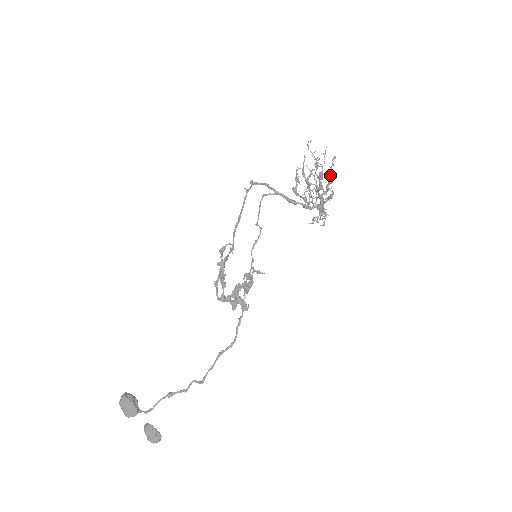
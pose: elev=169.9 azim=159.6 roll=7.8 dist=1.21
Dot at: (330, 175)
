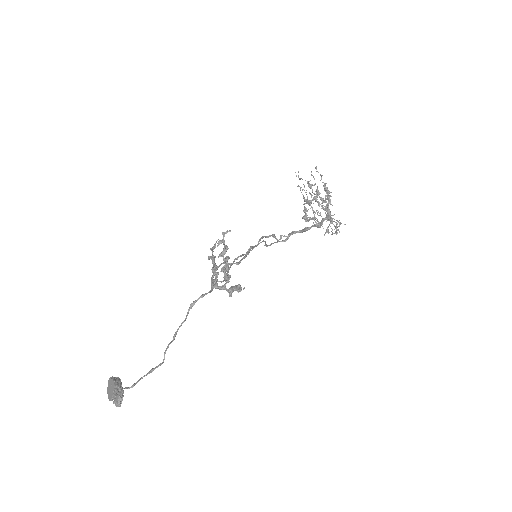
Dot at: (323, 186)
